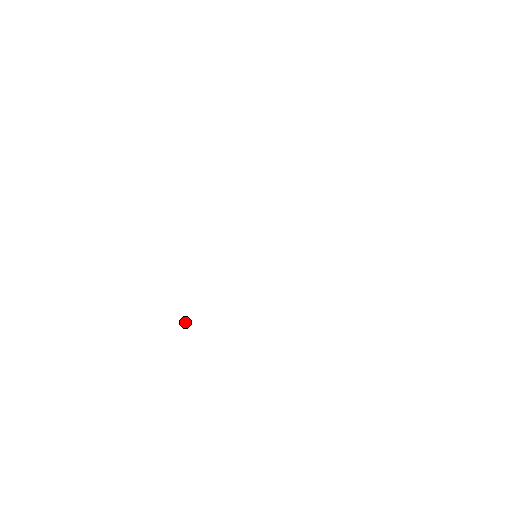
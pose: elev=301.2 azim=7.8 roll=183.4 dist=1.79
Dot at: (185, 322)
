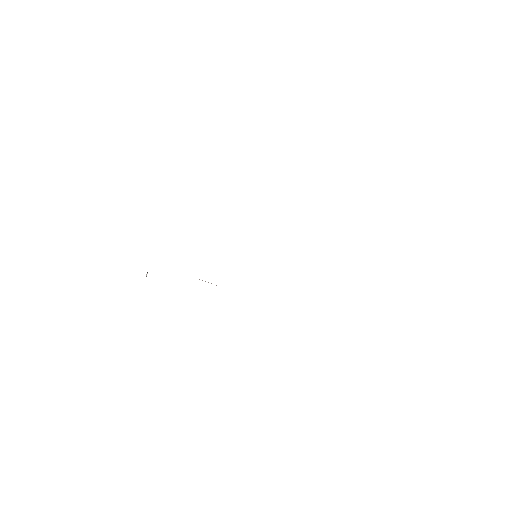
Dot at: (147, 273)
